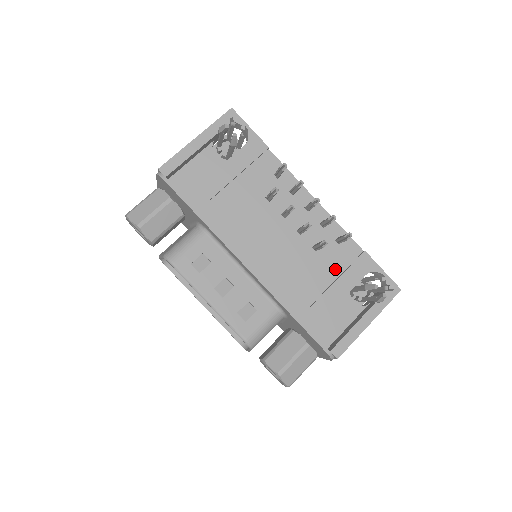
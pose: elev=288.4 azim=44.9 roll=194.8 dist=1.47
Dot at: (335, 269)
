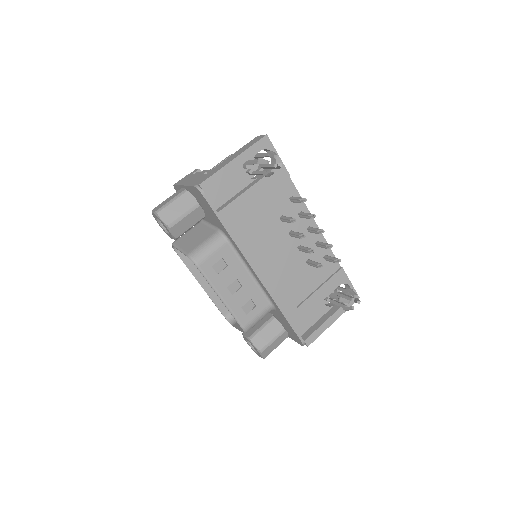
Dot at: (319, 279)
